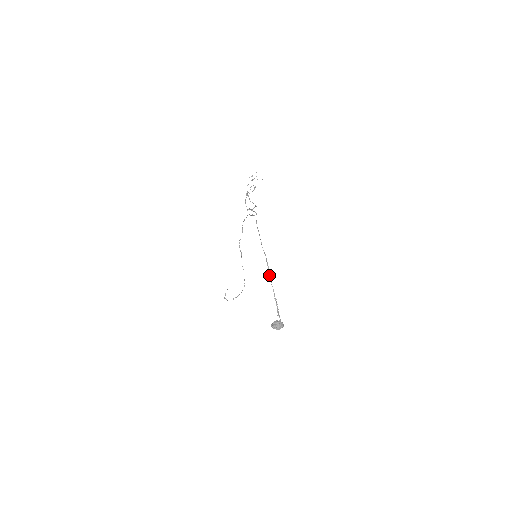
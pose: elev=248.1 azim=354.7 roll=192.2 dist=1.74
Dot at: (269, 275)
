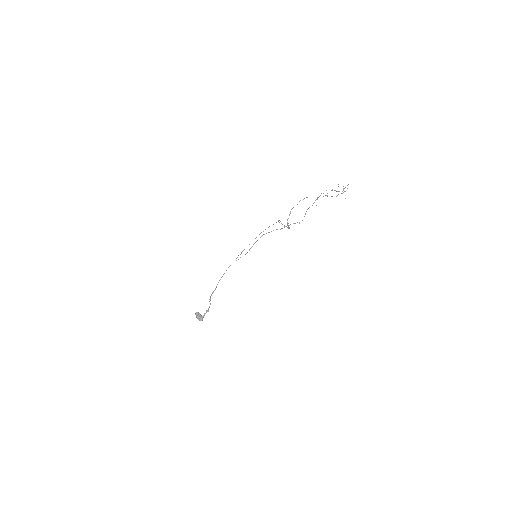
Dot at: (210, 298)
